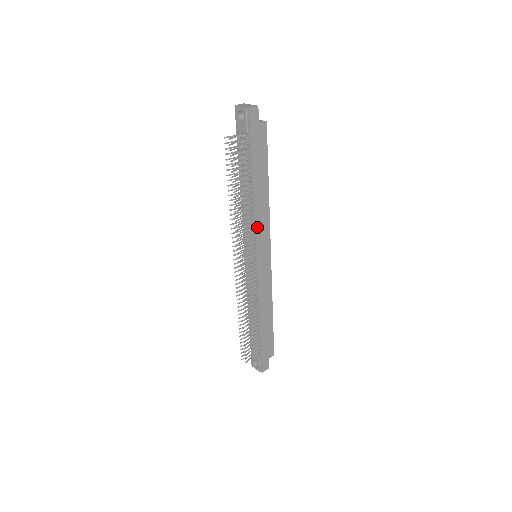
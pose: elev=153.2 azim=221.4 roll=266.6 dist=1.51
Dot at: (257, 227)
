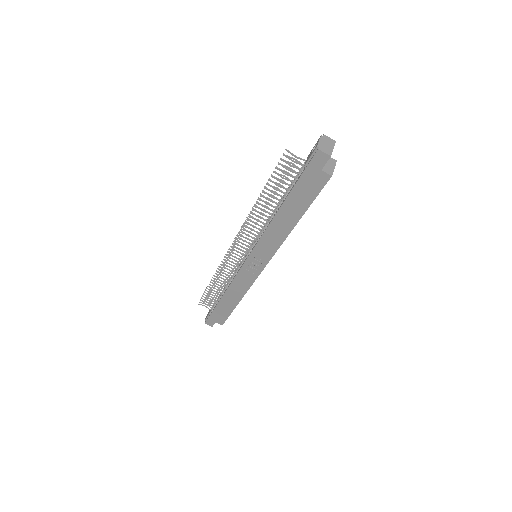
Dot at: (263, 239)
